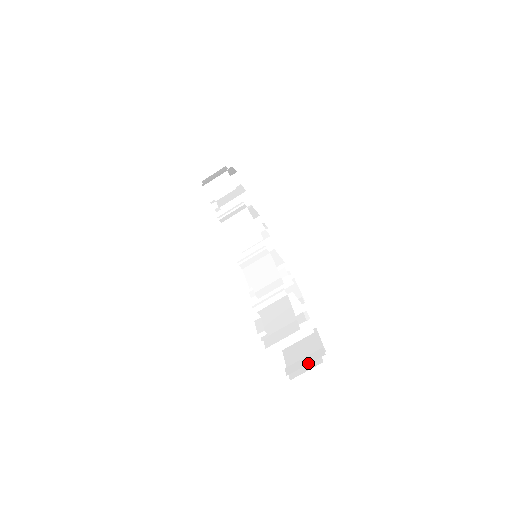
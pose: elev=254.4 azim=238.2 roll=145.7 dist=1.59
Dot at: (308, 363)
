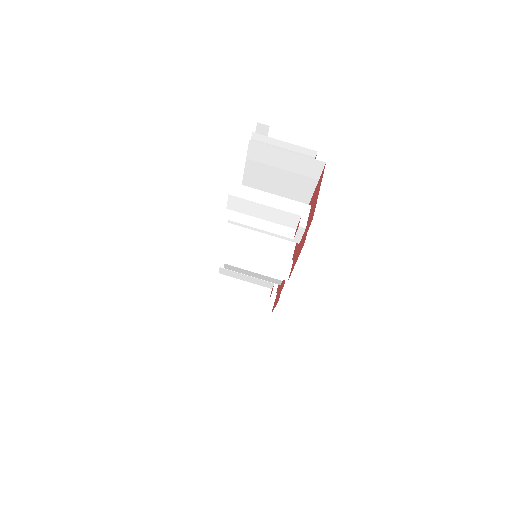
Dot at: (276, 209)
